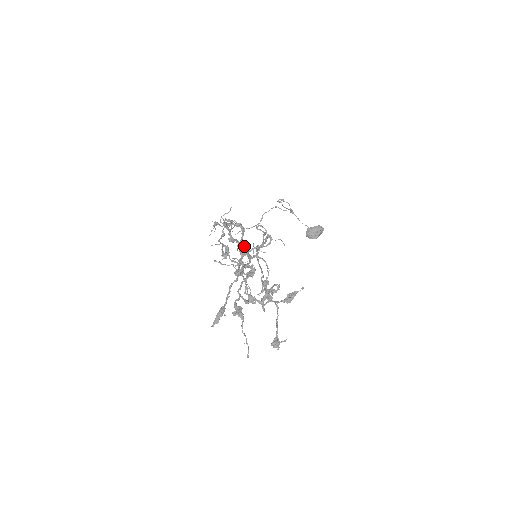
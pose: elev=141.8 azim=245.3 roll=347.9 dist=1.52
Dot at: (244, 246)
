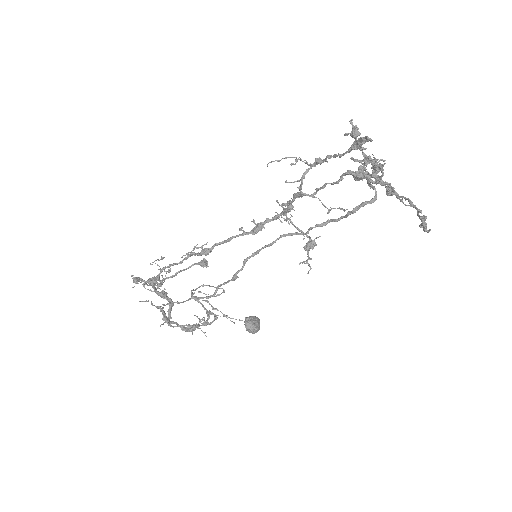
Dot at: (253, 219)
